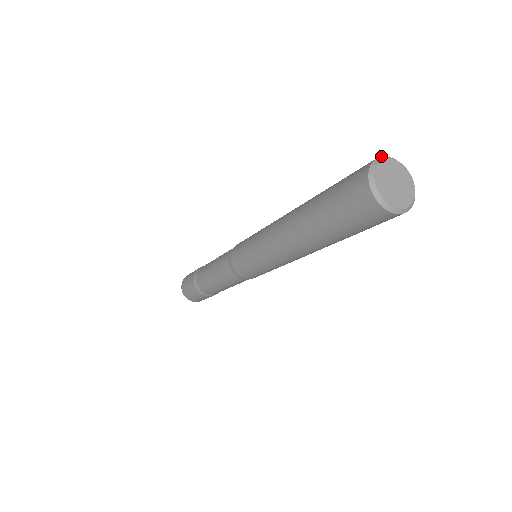
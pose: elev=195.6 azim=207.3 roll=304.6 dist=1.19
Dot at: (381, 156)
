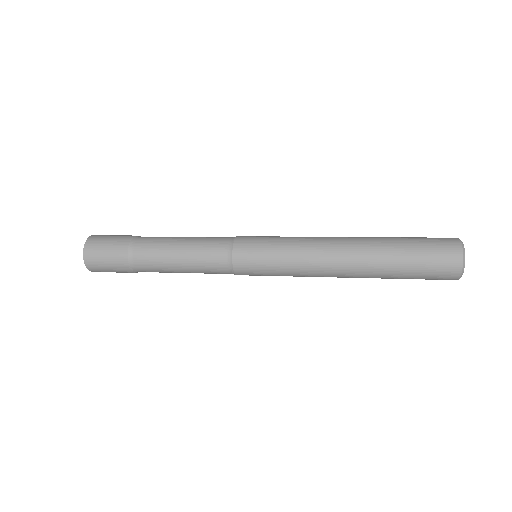
Dot at: occluded
